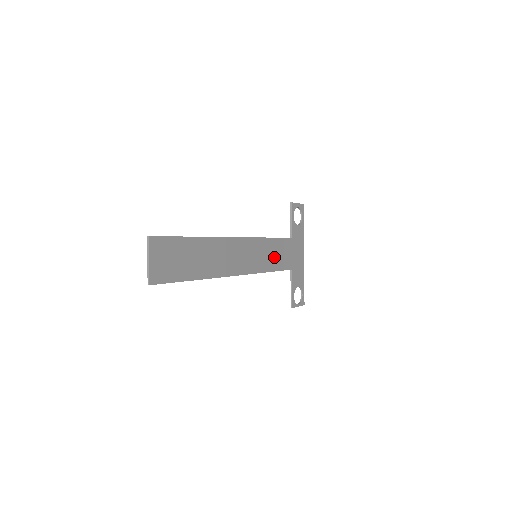
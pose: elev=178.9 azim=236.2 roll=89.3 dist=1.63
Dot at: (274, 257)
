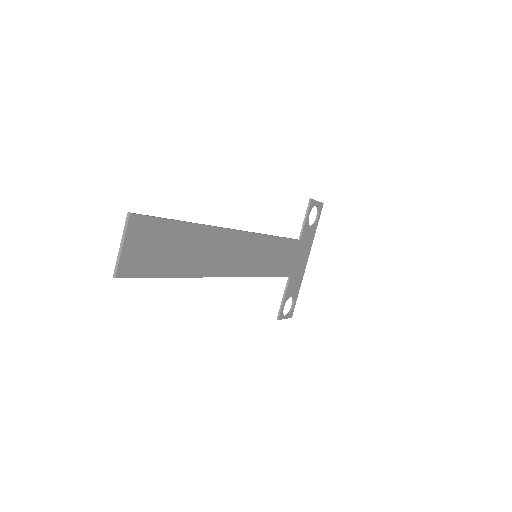
Dot at: (275, 260)
